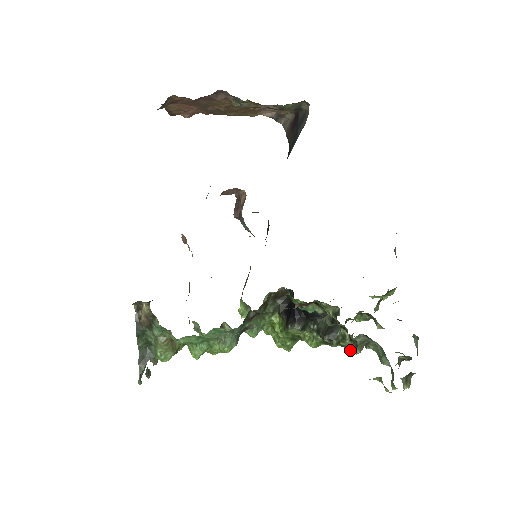
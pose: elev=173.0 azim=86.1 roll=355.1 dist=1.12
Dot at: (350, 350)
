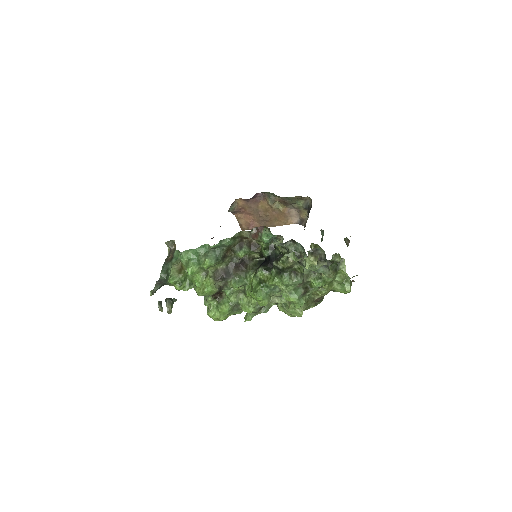
Dot at: (278, 243)
